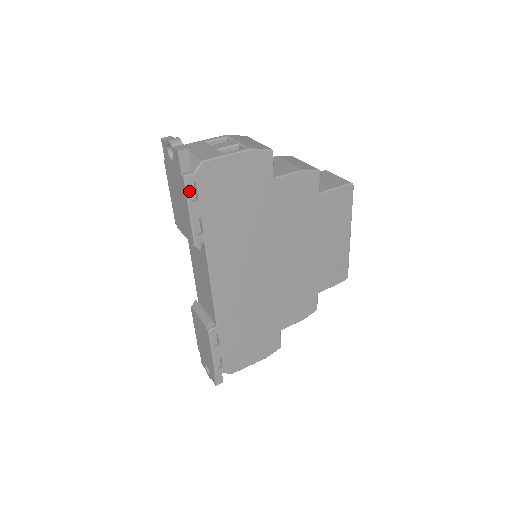
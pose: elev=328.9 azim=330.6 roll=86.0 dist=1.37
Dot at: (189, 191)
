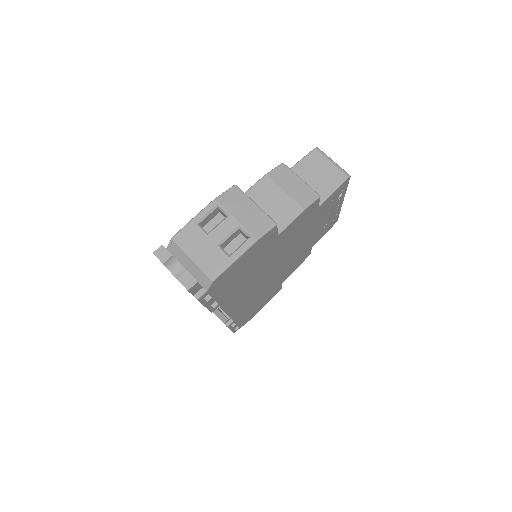
Dot at: (203, 301)
